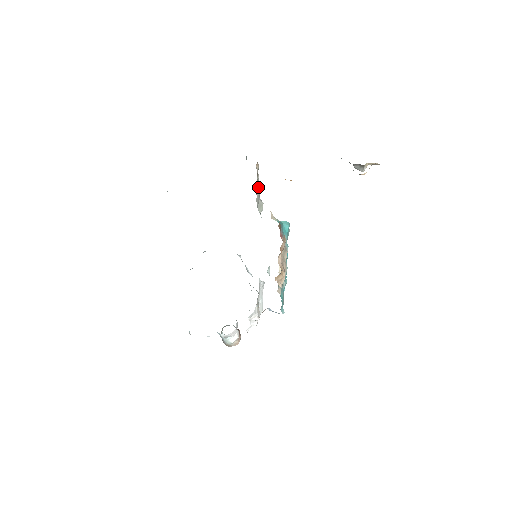
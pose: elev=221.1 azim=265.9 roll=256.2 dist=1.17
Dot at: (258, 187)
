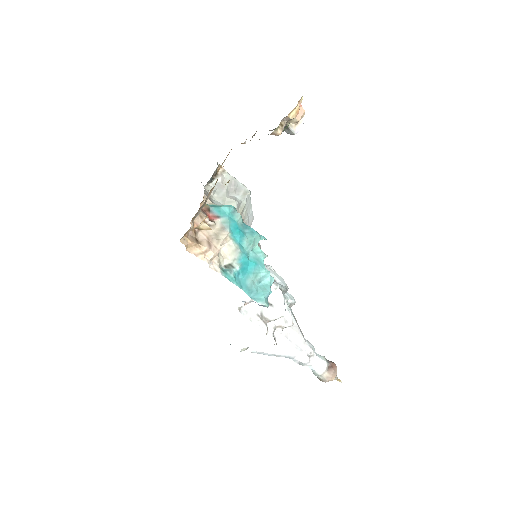
Dot at: (224, 187)
